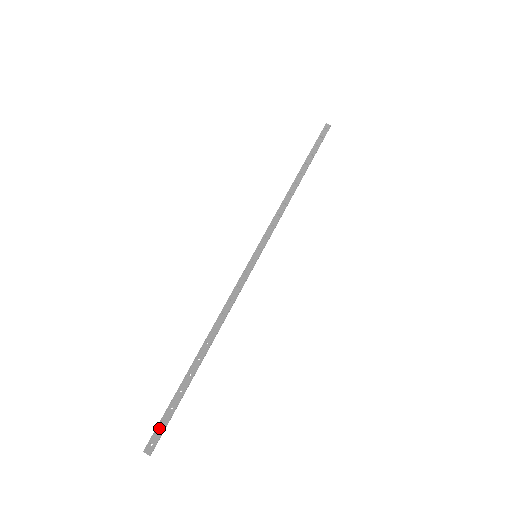
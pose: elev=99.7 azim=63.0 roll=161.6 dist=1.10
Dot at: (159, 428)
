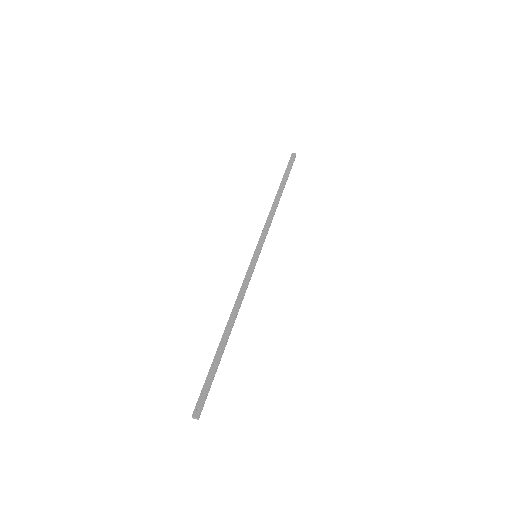
Dot at: (202, 396)
